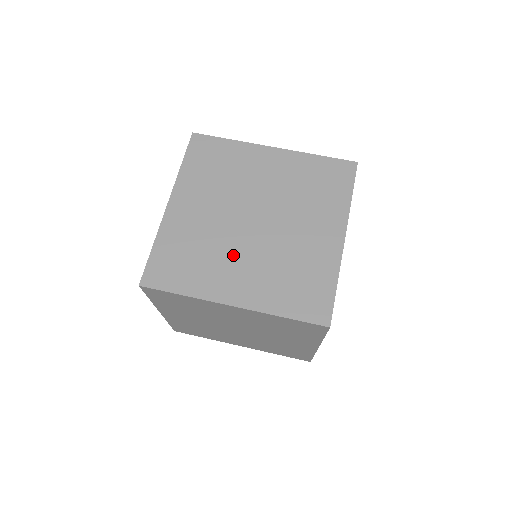
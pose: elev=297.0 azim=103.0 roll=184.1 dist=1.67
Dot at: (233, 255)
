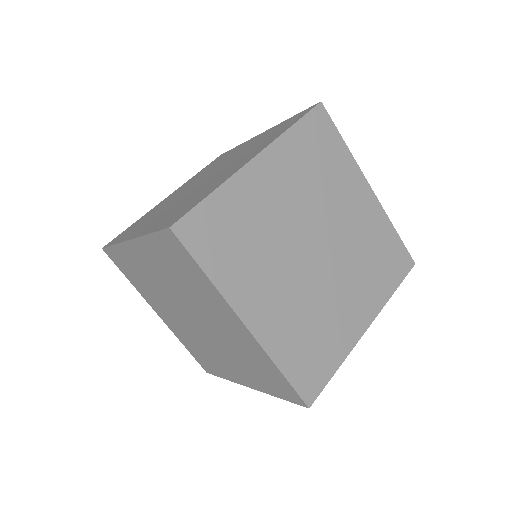
Dot at: (168, 308)
